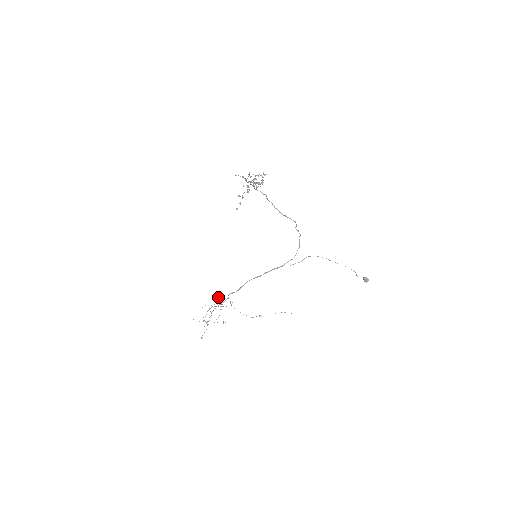
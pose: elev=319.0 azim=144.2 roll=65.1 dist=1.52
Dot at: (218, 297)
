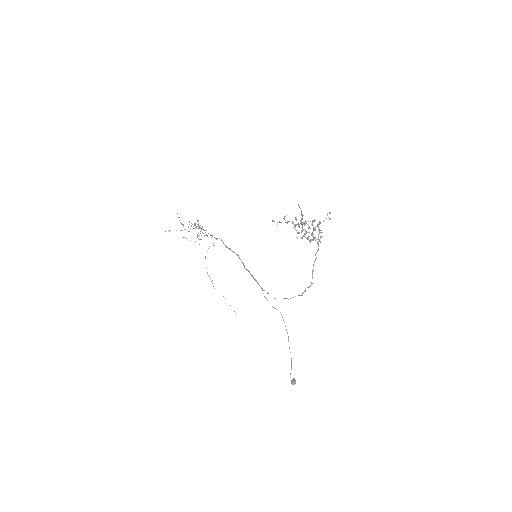
Dot at: occluded
